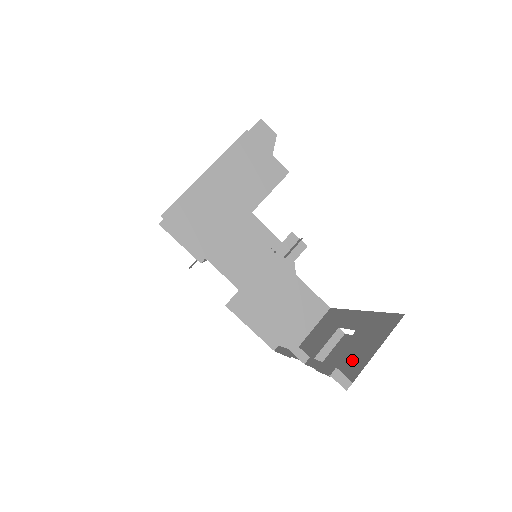
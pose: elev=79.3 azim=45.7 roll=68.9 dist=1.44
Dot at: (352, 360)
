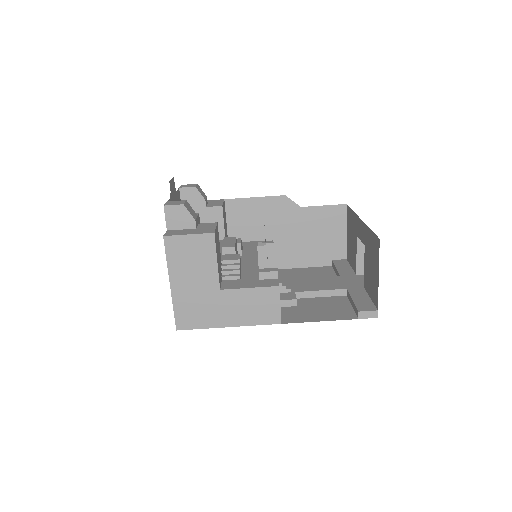
Dot at: (371, 283)
